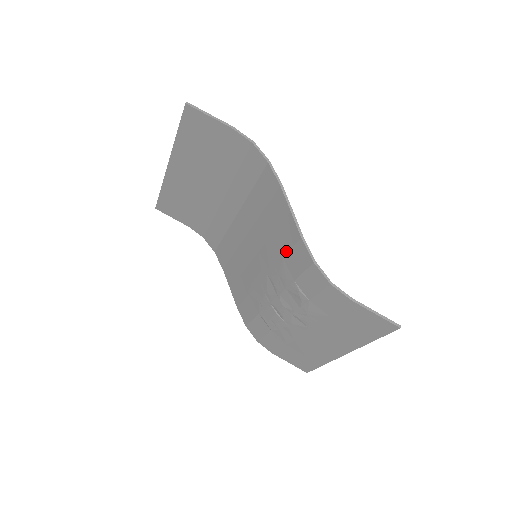
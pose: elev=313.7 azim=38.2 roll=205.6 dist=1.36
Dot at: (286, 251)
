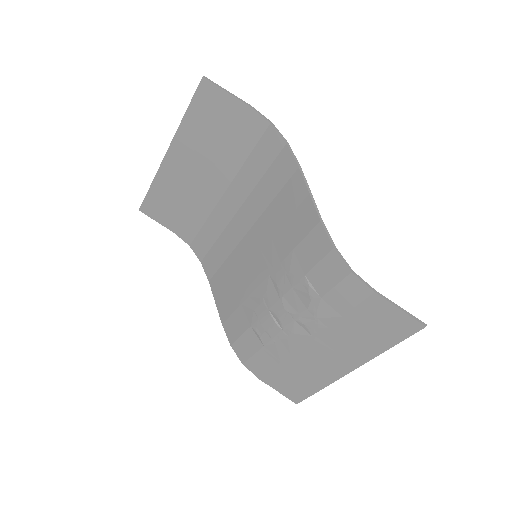
Dot at: (298, 241)
